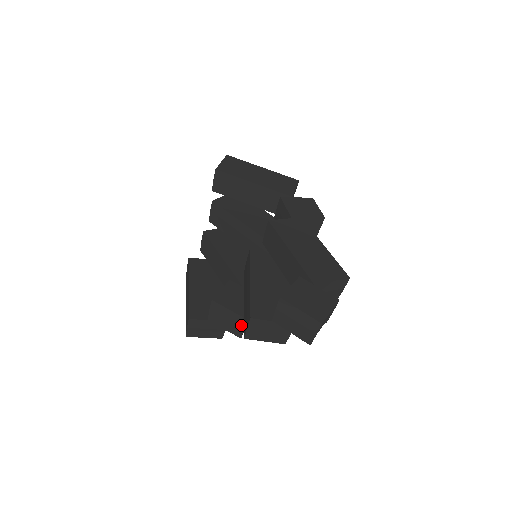
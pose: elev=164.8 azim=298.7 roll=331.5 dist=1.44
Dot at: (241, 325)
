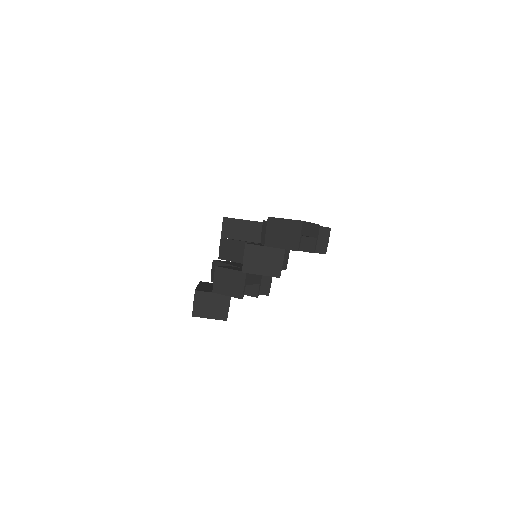
Dot at: (241, 282)
